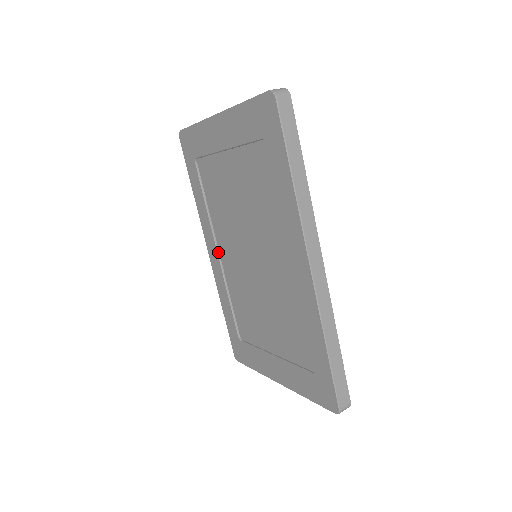
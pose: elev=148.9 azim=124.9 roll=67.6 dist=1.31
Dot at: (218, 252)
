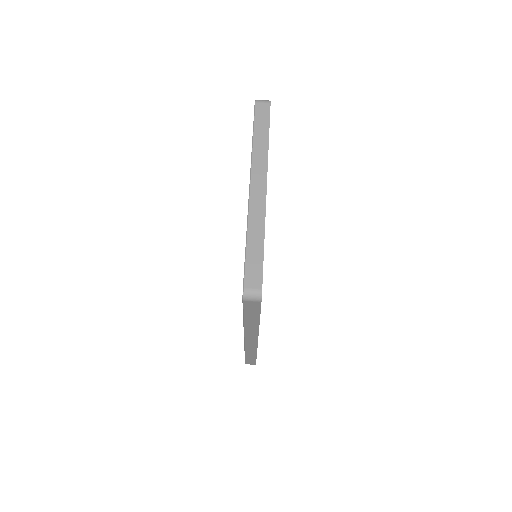
Dot at: occluded
